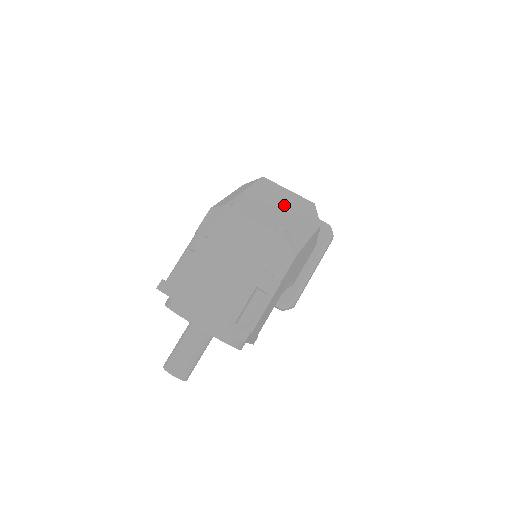
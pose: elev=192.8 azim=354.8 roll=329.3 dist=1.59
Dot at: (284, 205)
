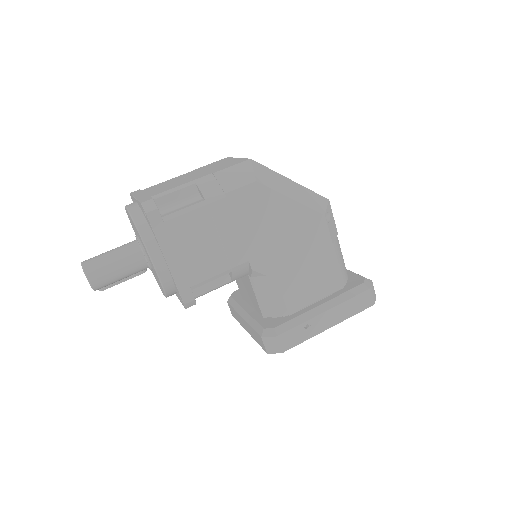
Dot at: occluded
